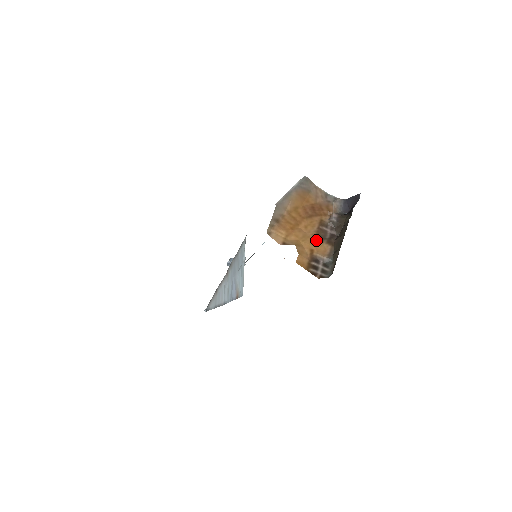
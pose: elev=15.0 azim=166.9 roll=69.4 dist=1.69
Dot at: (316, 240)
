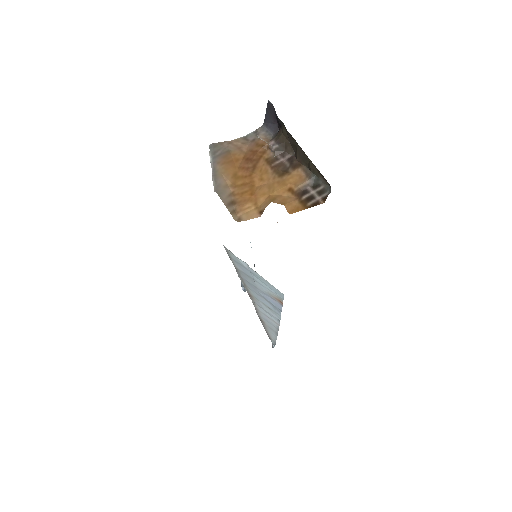
Dot at: (282, 178)
